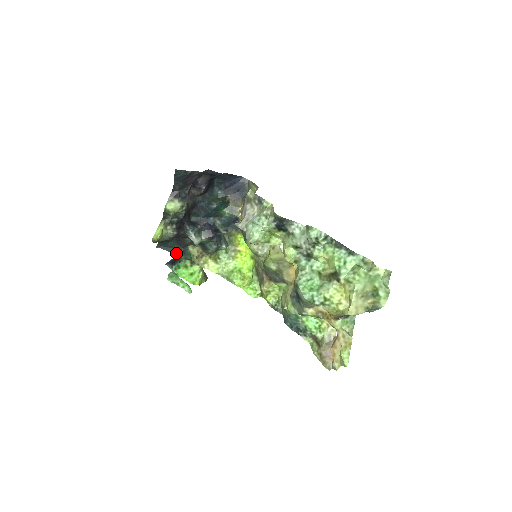
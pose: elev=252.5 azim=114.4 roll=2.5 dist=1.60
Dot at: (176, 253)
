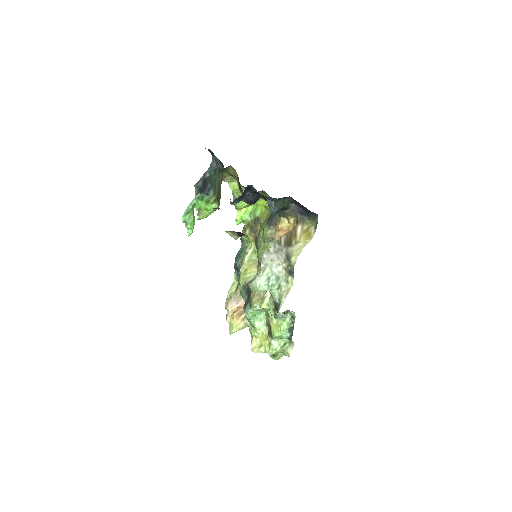
Dot at: (216, 163)
